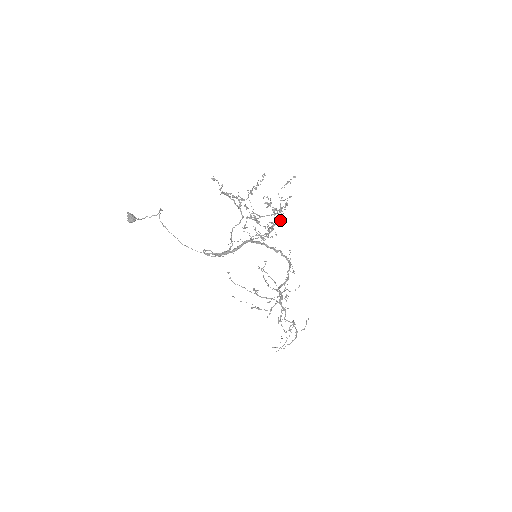
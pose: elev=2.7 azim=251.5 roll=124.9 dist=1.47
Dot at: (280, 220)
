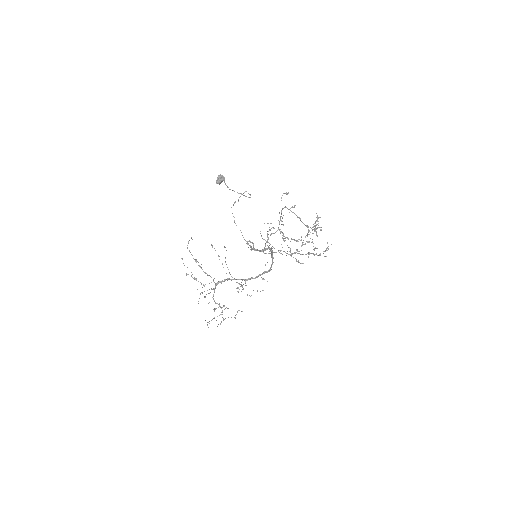
Dot at: (309, 254)
